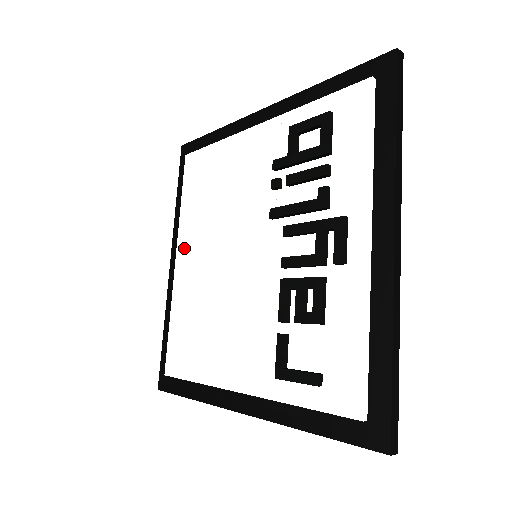
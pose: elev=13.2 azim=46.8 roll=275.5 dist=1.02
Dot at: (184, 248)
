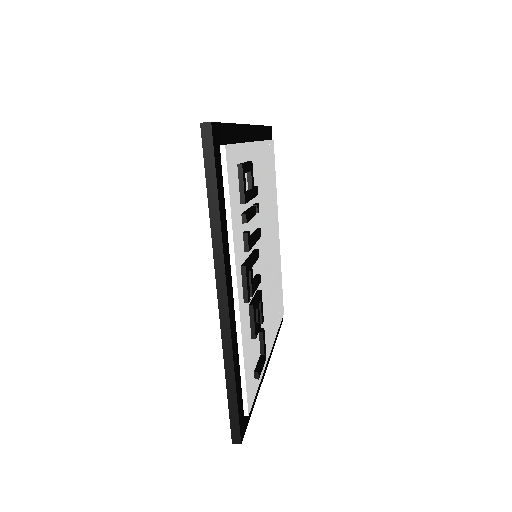
Dot at: occluded
